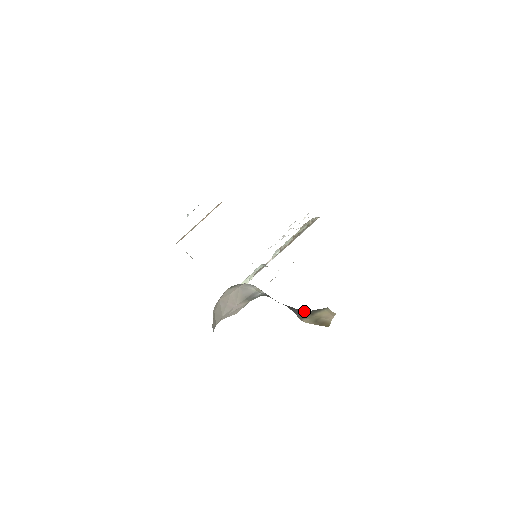
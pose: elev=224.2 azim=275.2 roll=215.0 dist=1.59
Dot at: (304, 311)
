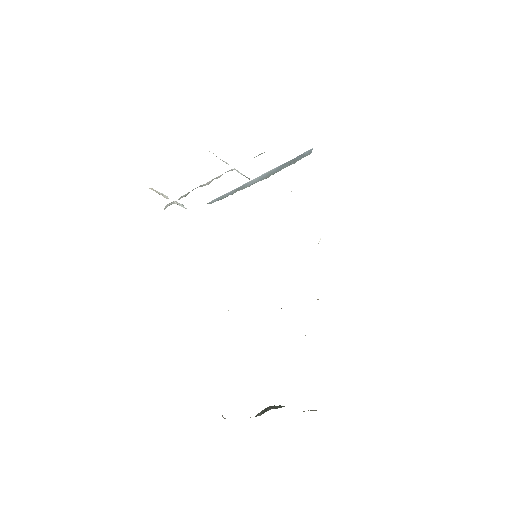
Dot at: occluded
